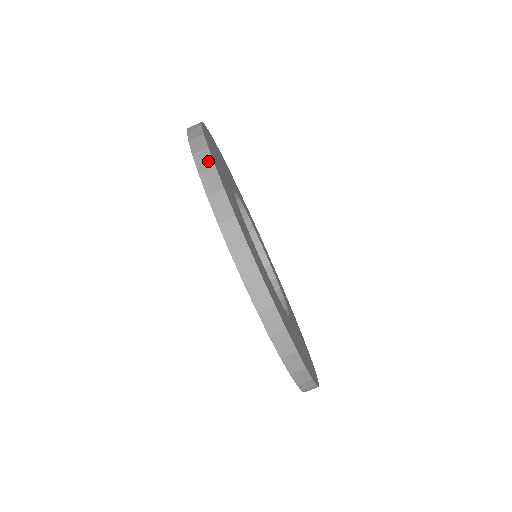
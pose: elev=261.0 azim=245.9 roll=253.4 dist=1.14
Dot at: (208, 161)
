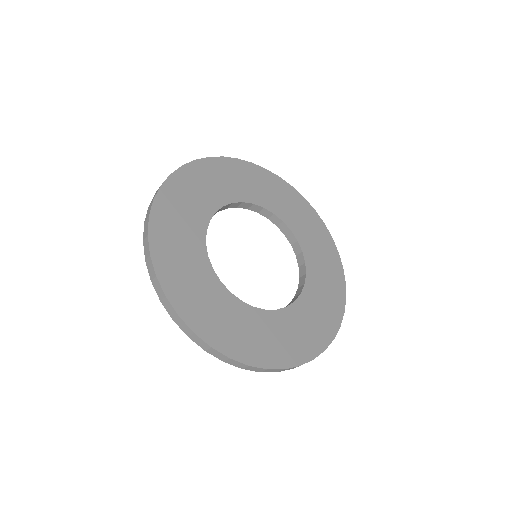
Dot at: (204, 344)
